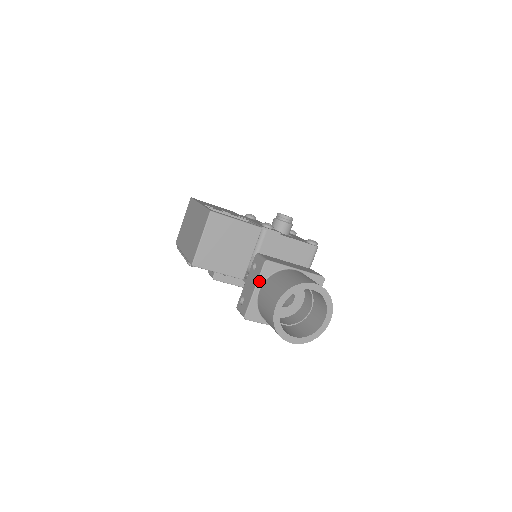
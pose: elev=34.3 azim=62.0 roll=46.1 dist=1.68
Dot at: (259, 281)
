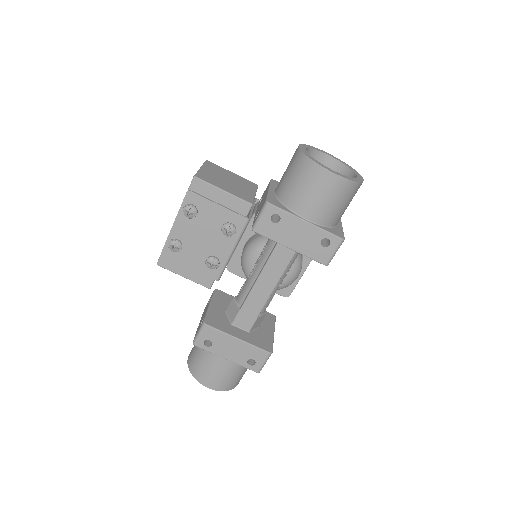
Dot at: (271, 187)
